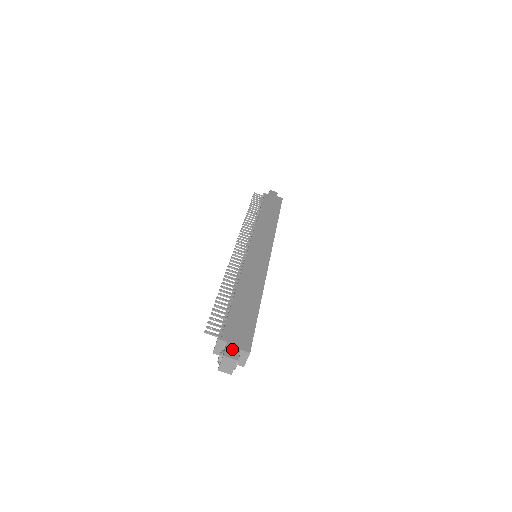
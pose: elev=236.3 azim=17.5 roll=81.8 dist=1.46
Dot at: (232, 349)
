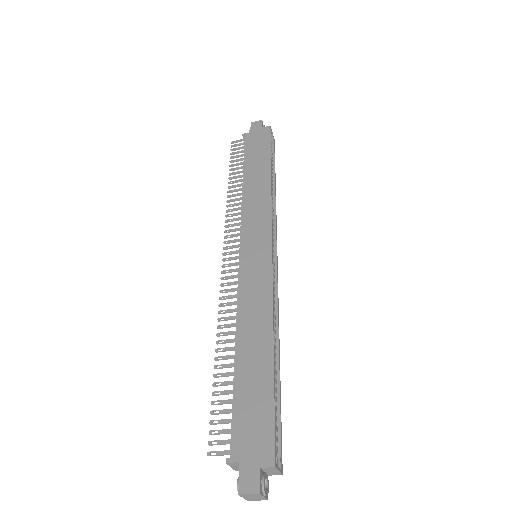
Dot at: (248, 474)
